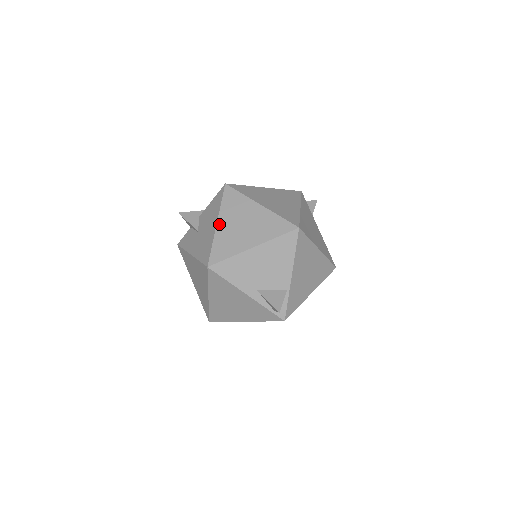
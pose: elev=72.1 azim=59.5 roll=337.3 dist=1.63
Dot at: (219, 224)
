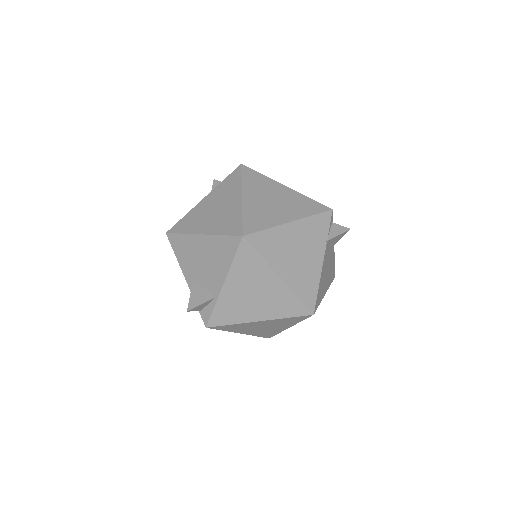
Dot at: (204, 199)
